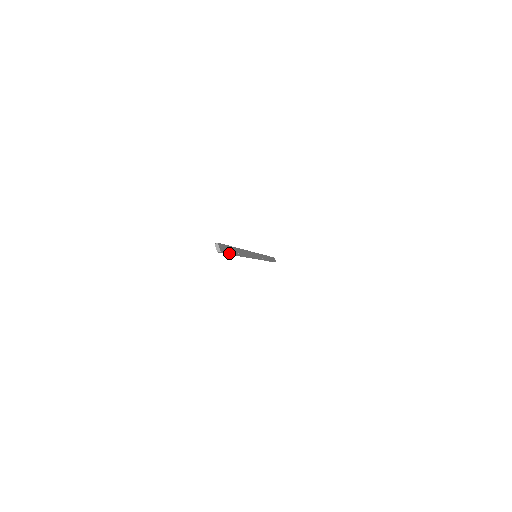
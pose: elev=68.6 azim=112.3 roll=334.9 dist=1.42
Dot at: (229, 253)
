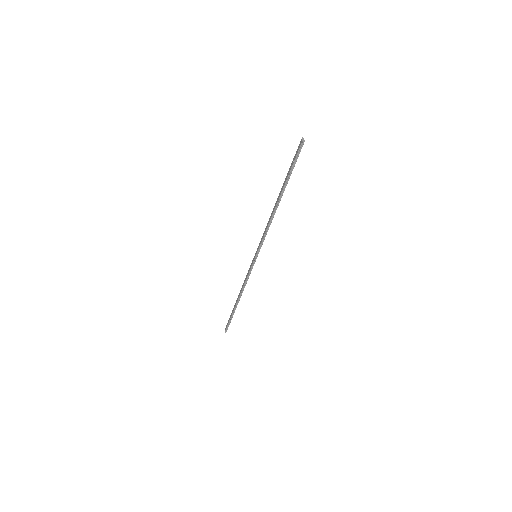
Dot at: (294, 166)
